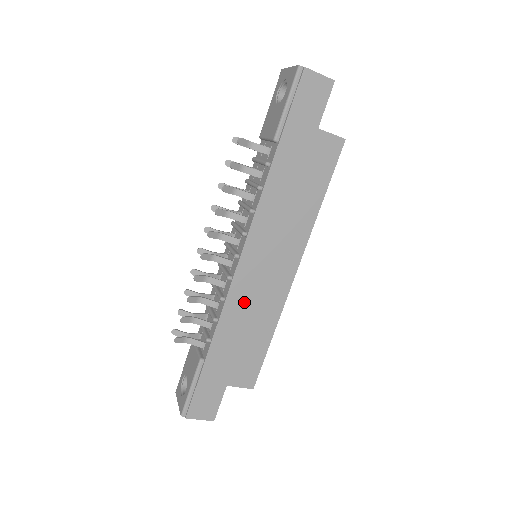
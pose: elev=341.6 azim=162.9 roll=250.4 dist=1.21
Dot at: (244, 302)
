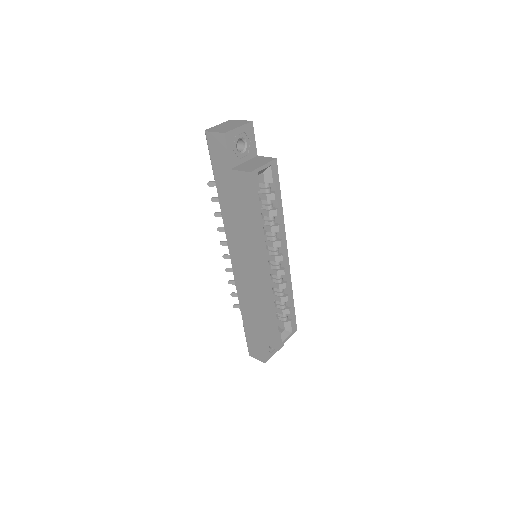
Dot at: (246, 289)
